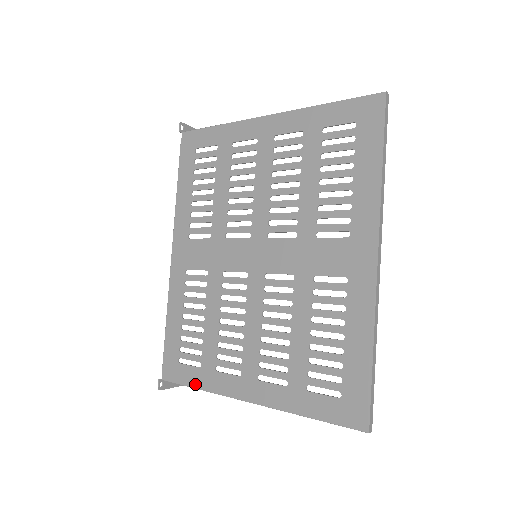
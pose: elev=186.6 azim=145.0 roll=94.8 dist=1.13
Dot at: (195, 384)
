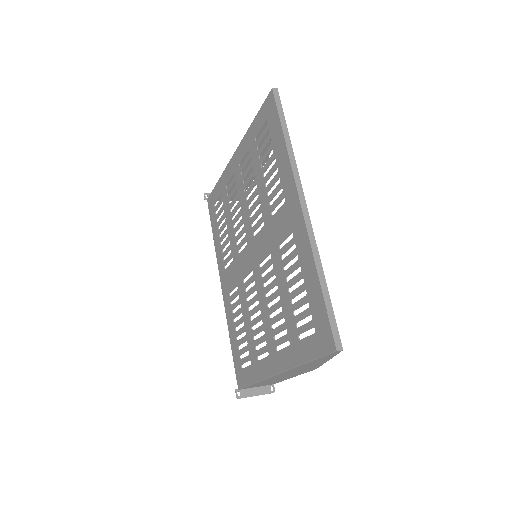
Dot at: (252, 380)
